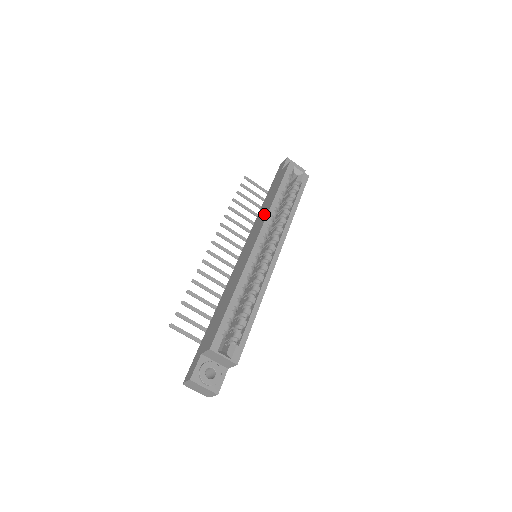
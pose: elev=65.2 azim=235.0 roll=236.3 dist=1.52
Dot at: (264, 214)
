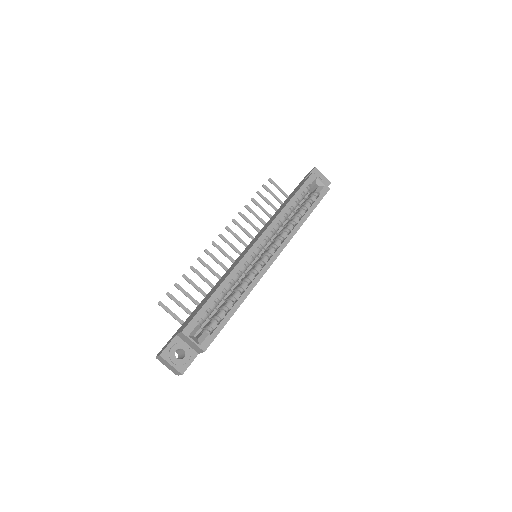
Dot at: (273, 218)
